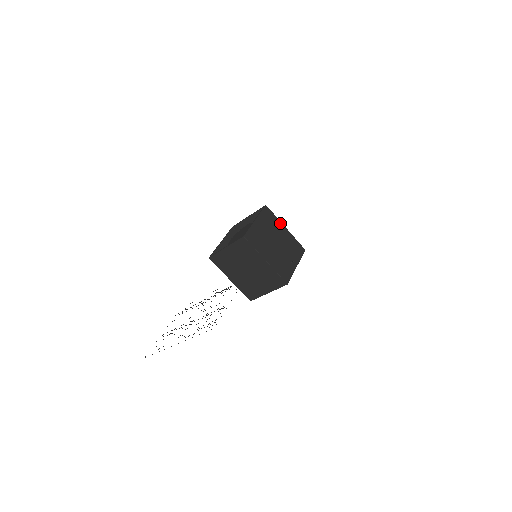
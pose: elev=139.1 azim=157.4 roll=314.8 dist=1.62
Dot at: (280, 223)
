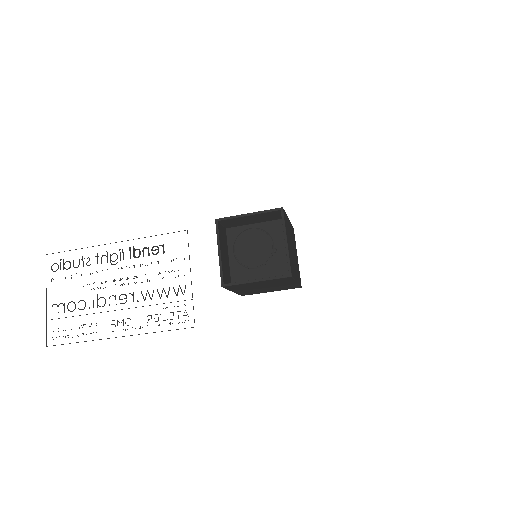
Dot at: (287, 218)
